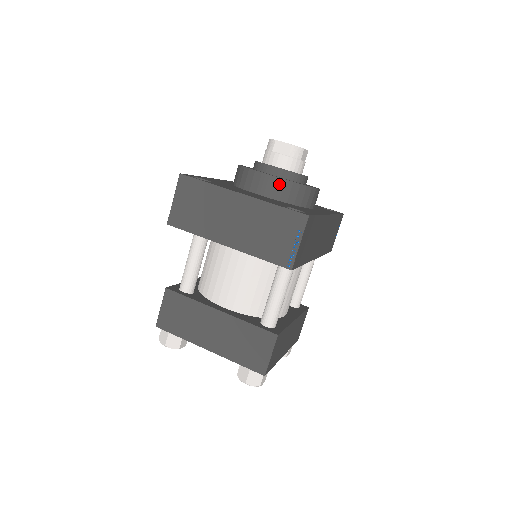
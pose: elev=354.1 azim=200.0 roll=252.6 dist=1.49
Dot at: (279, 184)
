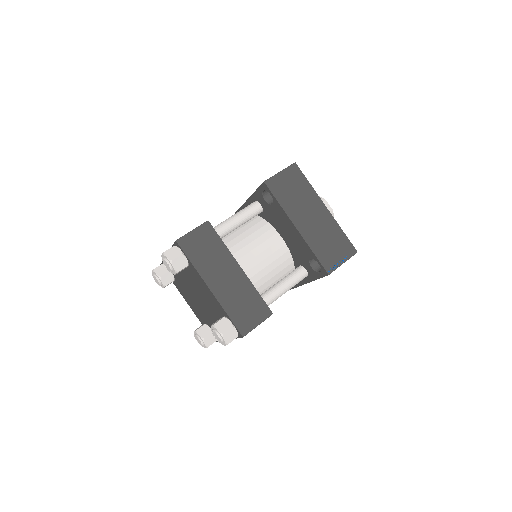
Dot at: occluded
